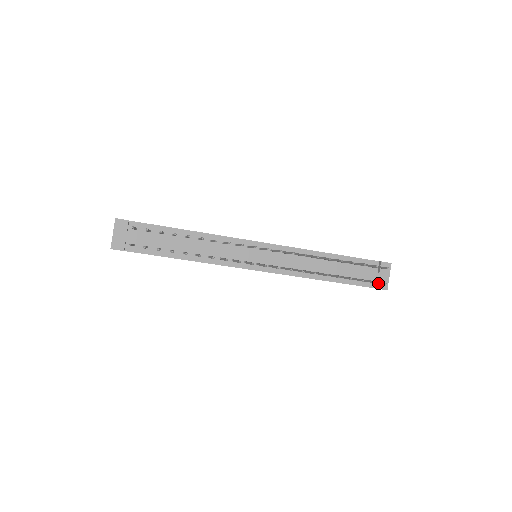
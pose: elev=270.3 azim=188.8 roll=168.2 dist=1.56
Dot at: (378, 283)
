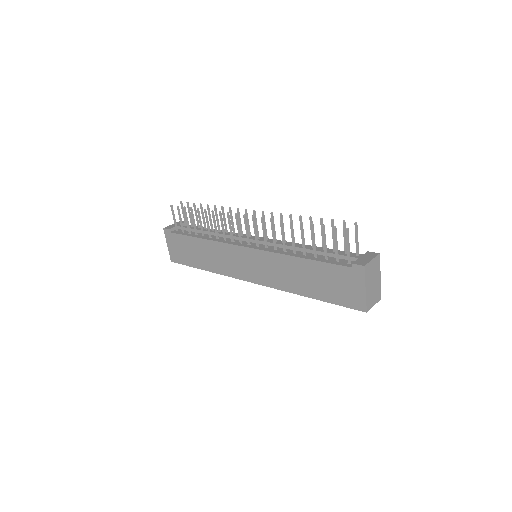
Dot at: (346, 243)
